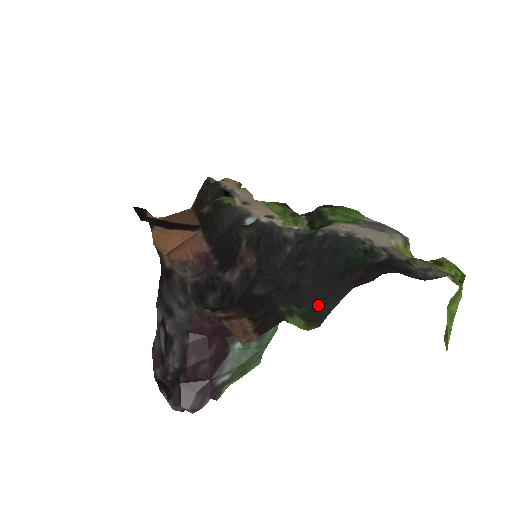
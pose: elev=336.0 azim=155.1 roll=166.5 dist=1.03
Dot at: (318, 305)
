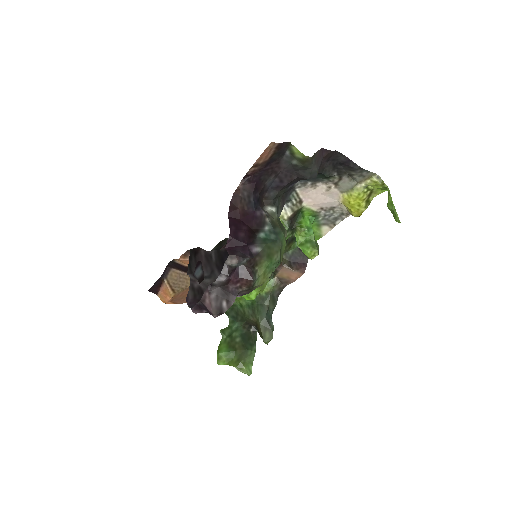
Dot at: (307, 171)
